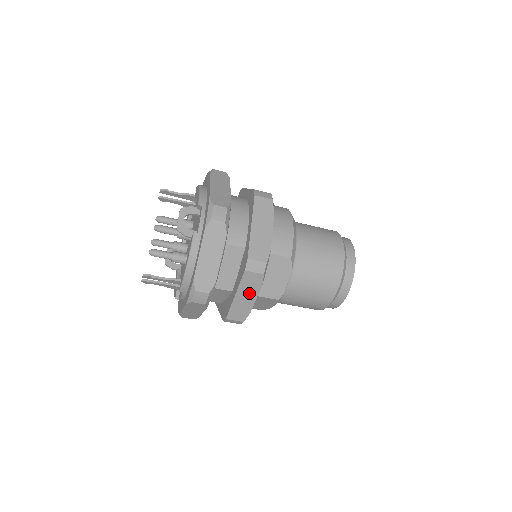
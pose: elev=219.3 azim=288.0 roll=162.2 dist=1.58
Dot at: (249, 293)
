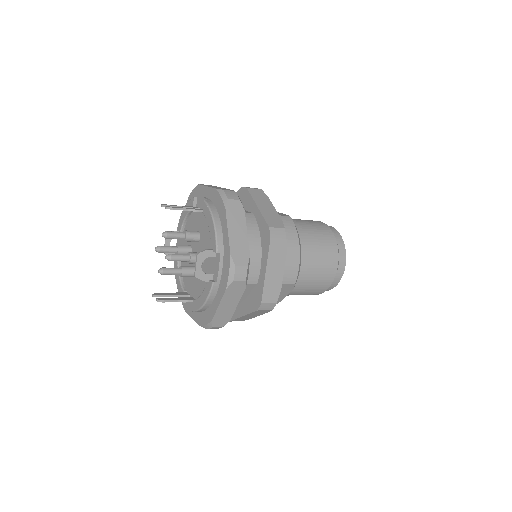
Dot at: (255, 315)
